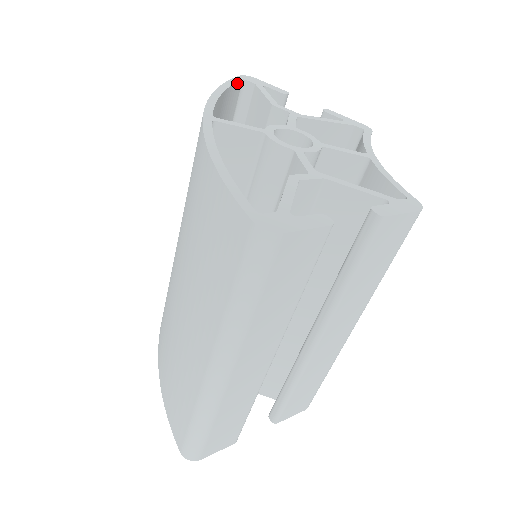
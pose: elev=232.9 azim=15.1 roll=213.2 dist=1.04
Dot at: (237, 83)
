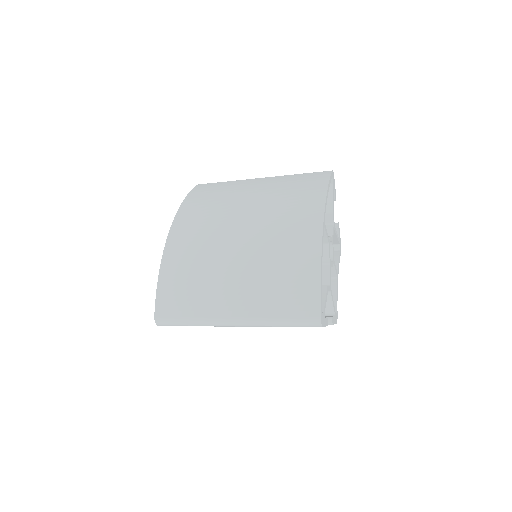
Dot at: occluded
